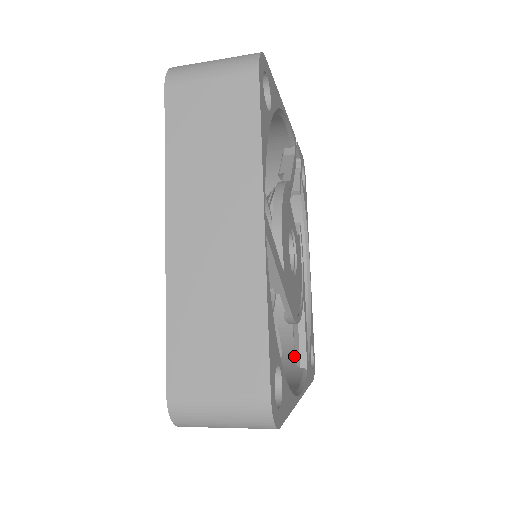
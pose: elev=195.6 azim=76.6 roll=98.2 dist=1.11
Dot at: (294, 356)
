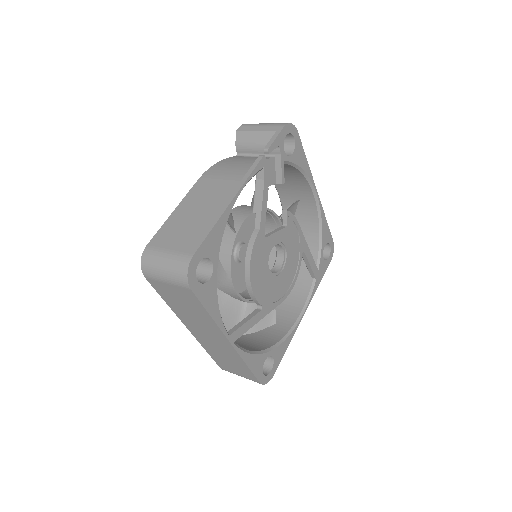
Dot at: (307, 269)
